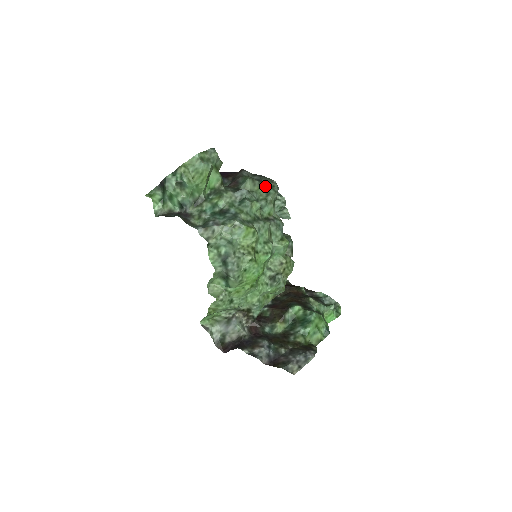
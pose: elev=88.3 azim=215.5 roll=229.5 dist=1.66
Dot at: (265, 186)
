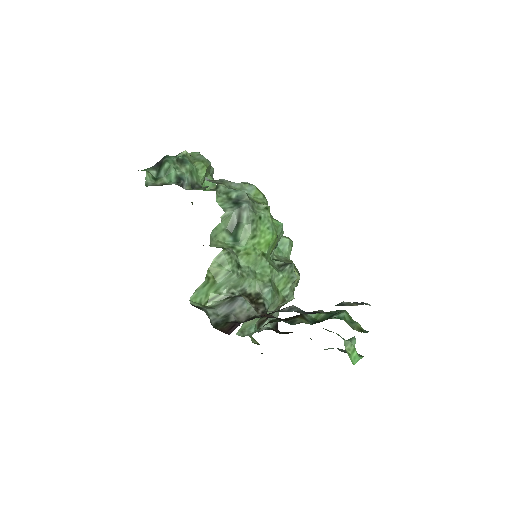
Dot at: occluded
